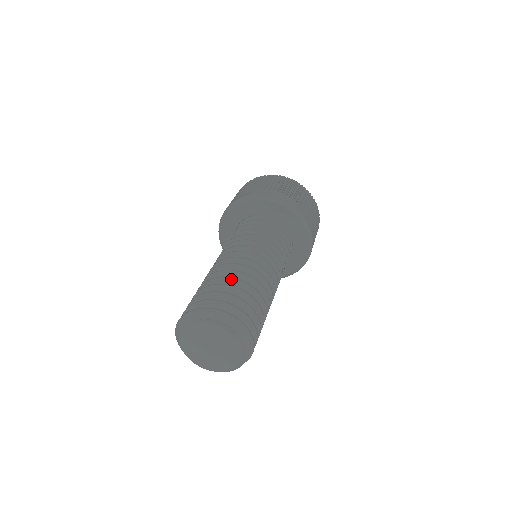
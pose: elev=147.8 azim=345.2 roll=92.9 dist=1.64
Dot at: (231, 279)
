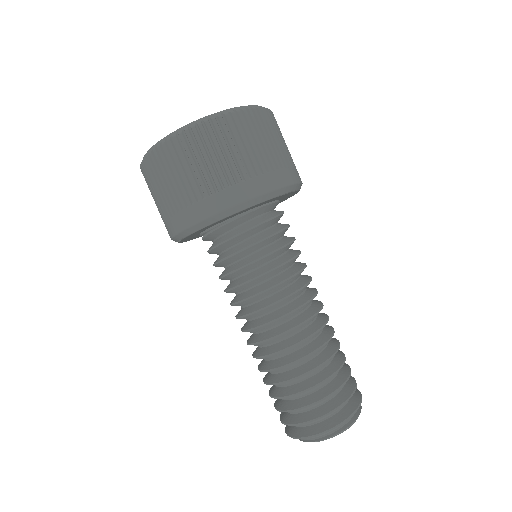
Dot at: (303, 377)
